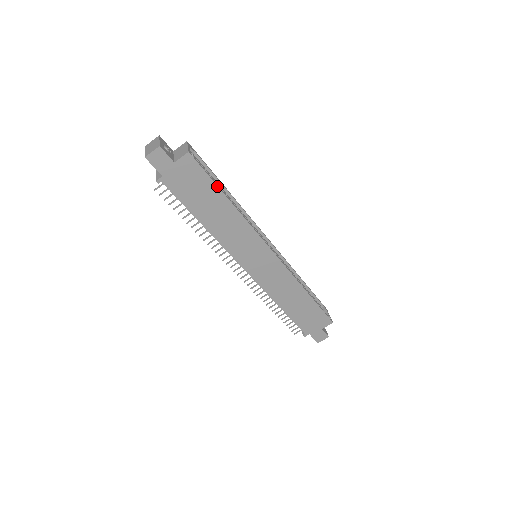
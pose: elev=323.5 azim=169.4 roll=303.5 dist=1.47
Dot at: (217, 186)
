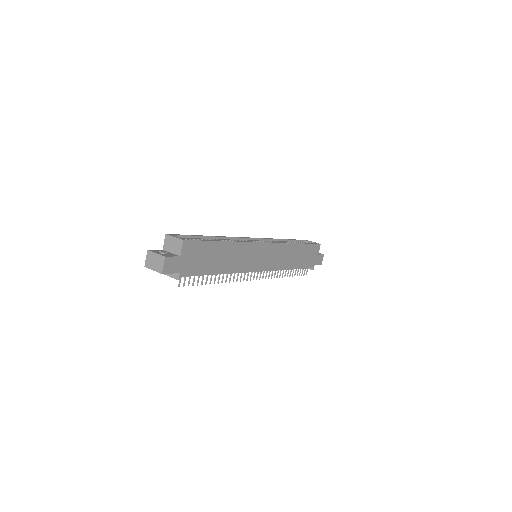
Dot at: (212, 241)
